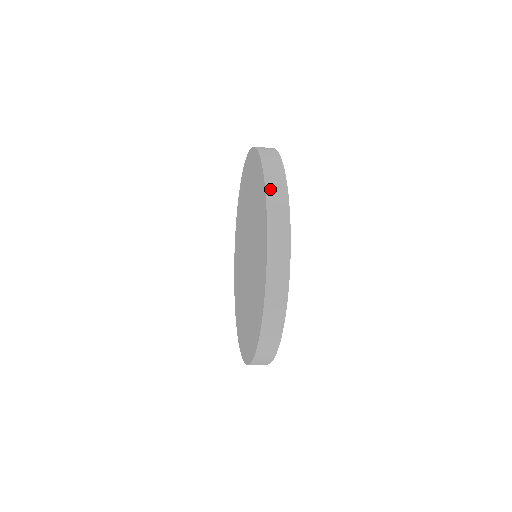
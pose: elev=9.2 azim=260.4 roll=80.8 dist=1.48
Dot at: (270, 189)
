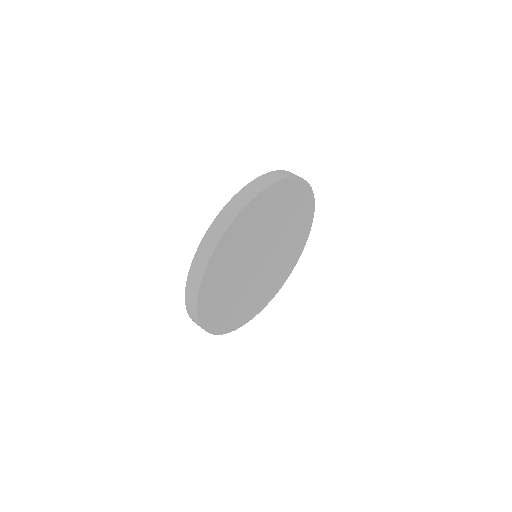
Dot at: (222, 214)
